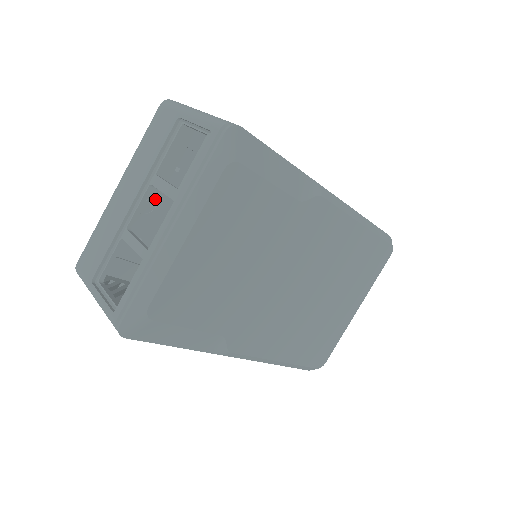
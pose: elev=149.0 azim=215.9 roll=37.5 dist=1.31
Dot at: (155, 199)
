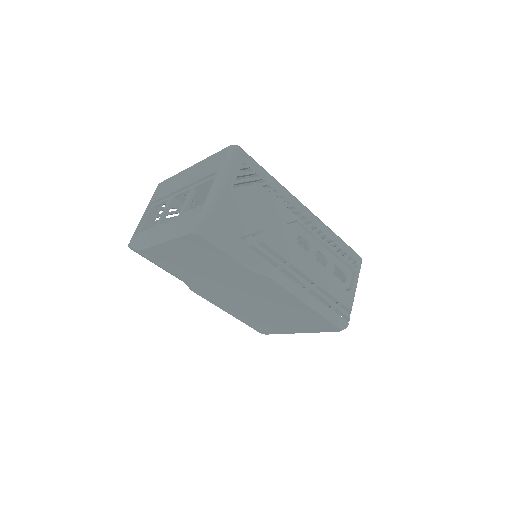
Dot at: occluded
